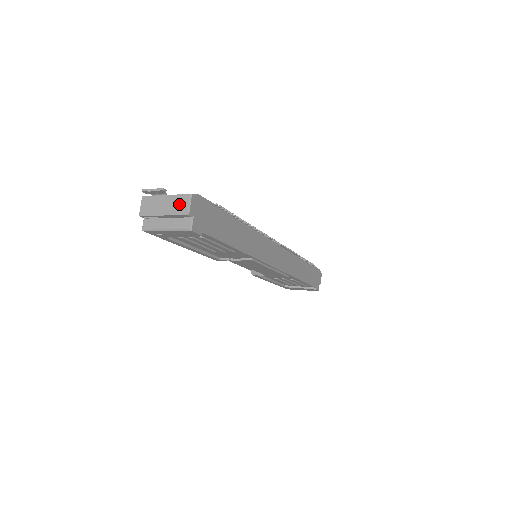
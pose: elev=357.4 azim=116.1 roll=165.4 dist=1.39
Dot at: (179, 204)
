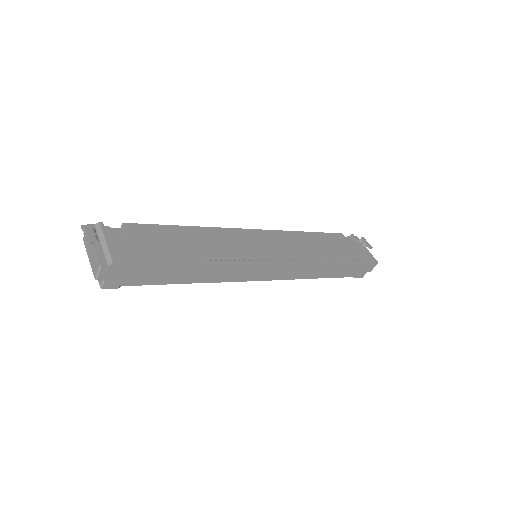
Dot at: (95, 264)
